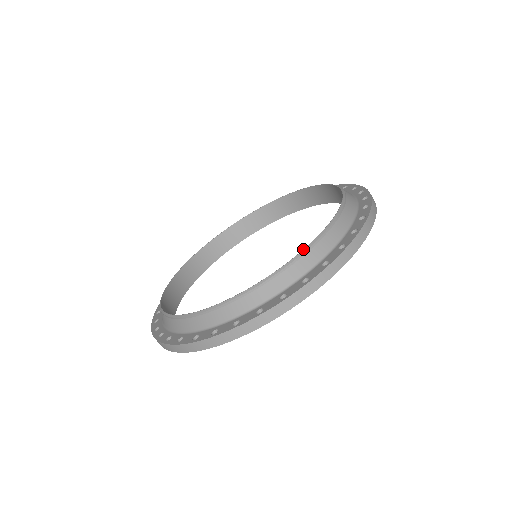
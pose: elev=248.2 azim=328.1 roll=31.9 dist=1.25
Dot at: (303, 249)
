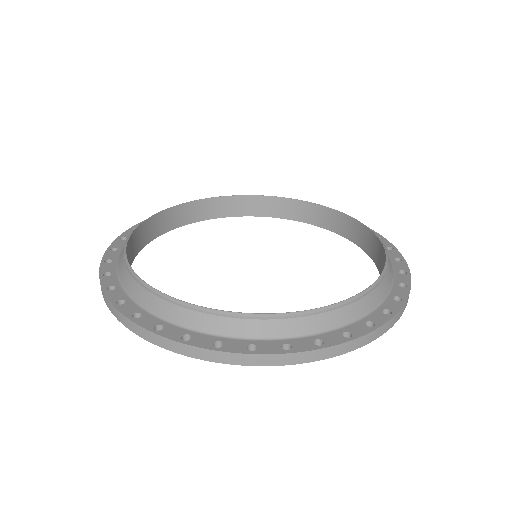
Dot at: occluded
